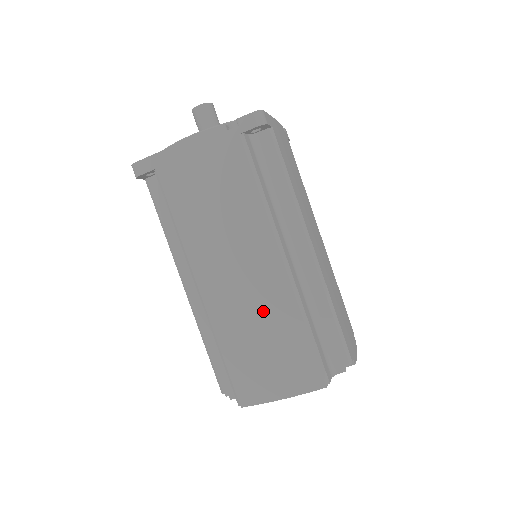
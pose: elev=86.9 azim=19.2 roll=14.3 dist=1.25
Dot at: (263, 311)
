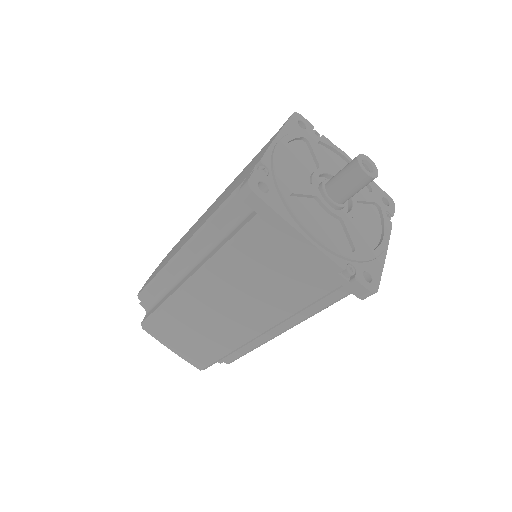
Dot at: (214, 330)
